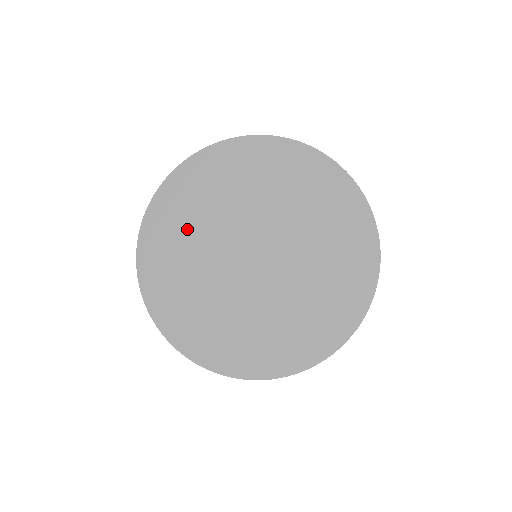
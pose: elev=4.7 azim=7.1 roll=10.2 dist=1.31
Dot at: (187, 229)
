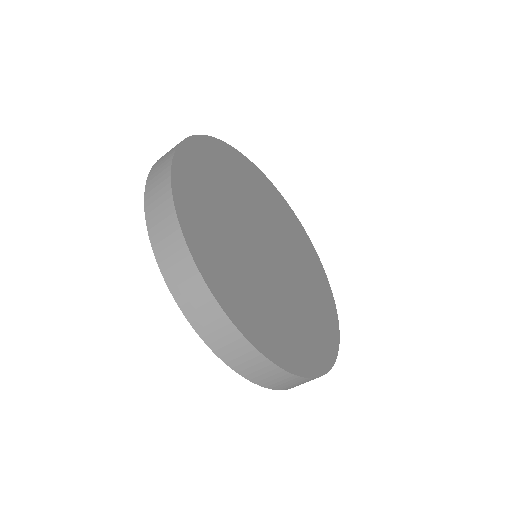
Dot at: (232, 180)
